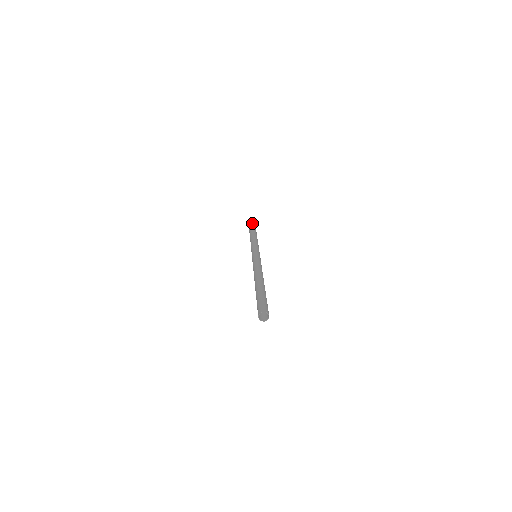
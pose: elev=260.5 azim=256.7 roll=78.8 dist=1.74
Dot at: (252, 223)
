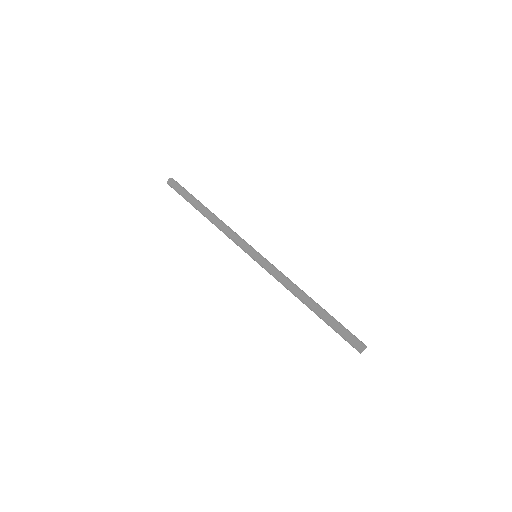
Dot at: (184, 192)
